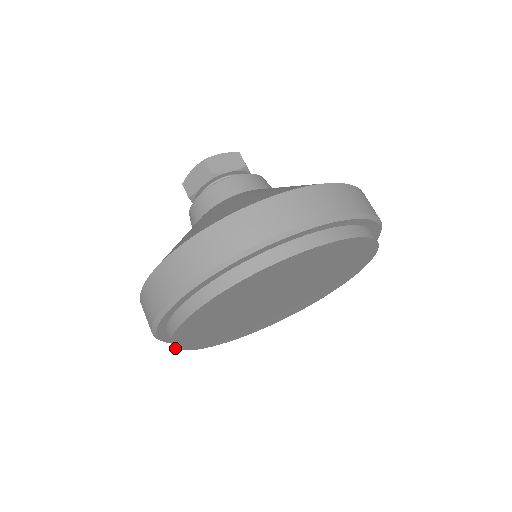
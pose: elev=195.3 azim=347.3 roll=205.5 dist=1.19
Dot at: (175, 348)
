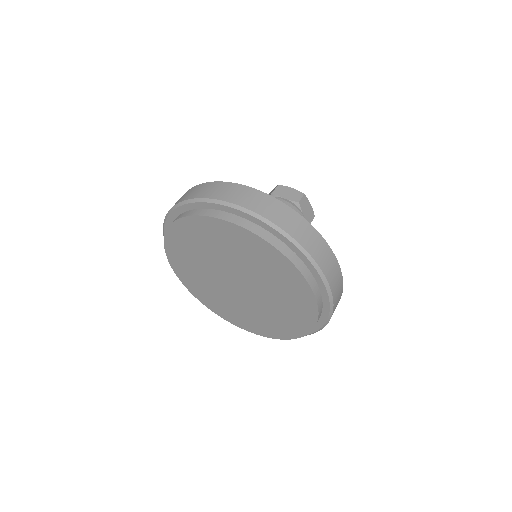
Dot at: (174, 272)
